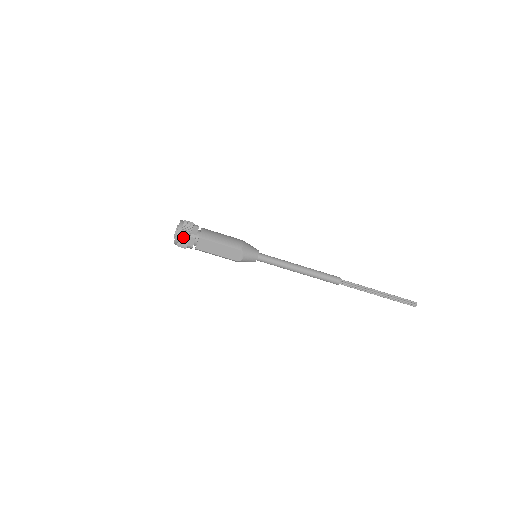
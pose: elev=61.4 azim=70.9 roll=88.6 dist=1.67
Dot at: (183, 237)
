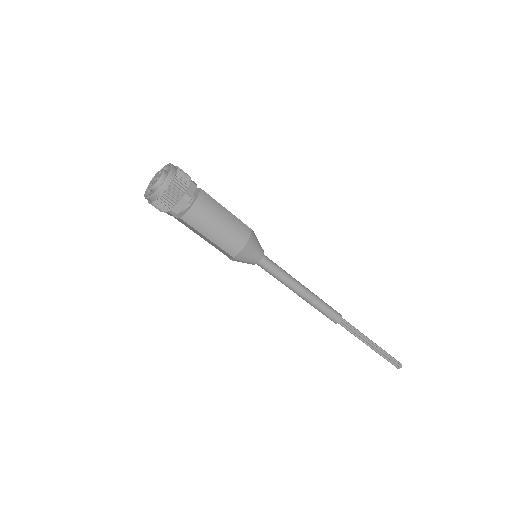
Dot at: (156, 206)
